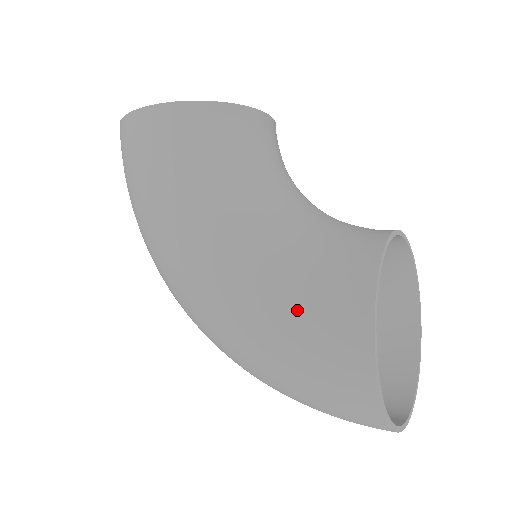
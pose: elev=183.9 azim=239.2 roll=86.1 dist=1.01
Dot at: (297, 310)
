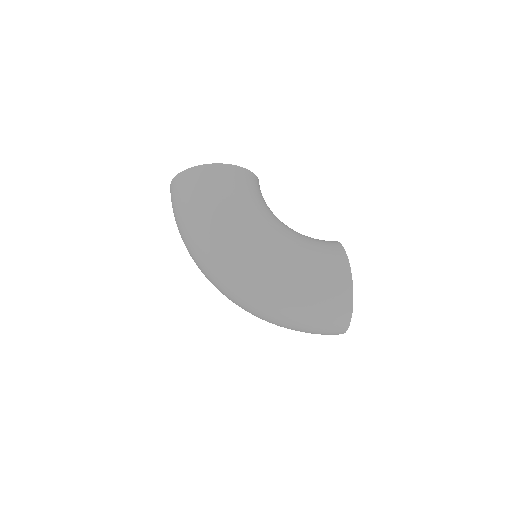
Dot at: (315, 262)
